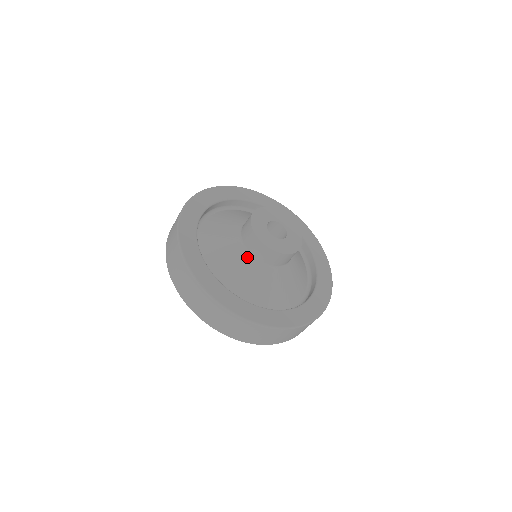
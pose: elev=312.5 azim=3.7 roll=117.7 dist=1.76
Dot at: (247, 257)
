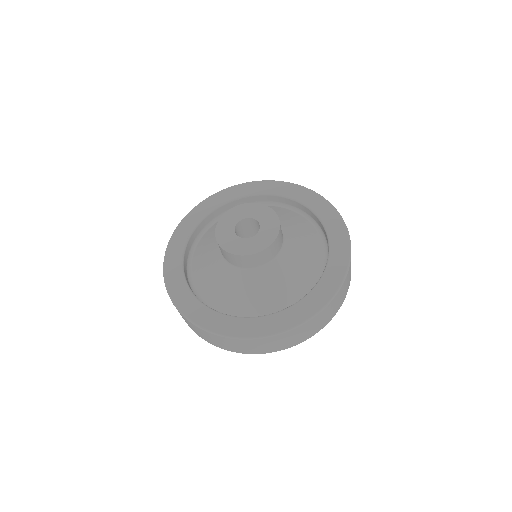
Dot at: (262, 271)
